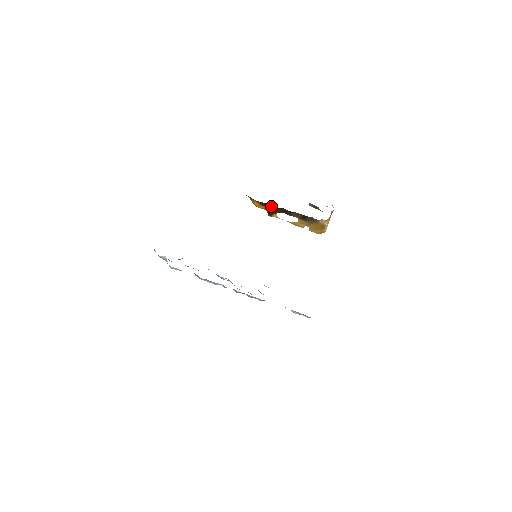
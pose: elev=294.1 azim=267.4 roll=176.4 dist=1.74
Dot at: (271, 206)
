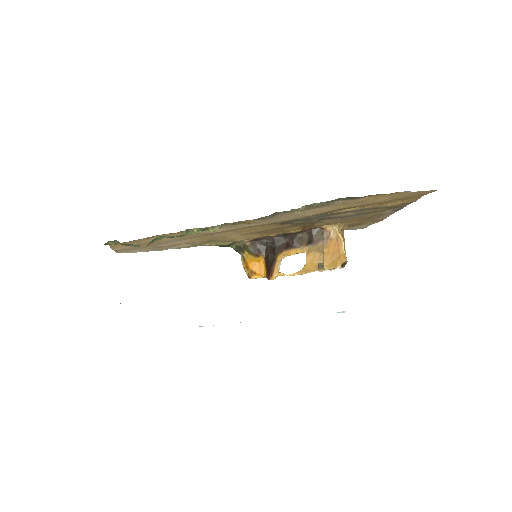
Dot at: (268, 250)
